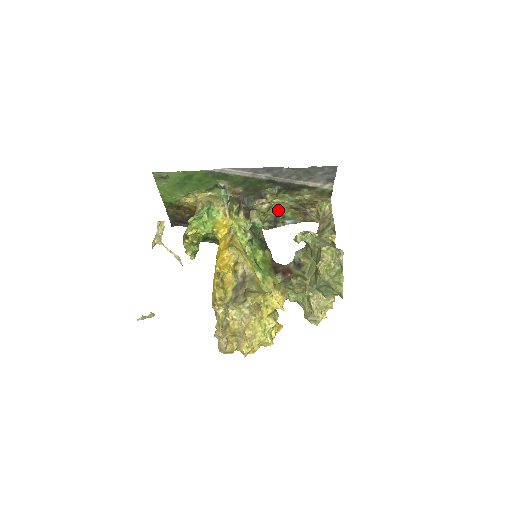
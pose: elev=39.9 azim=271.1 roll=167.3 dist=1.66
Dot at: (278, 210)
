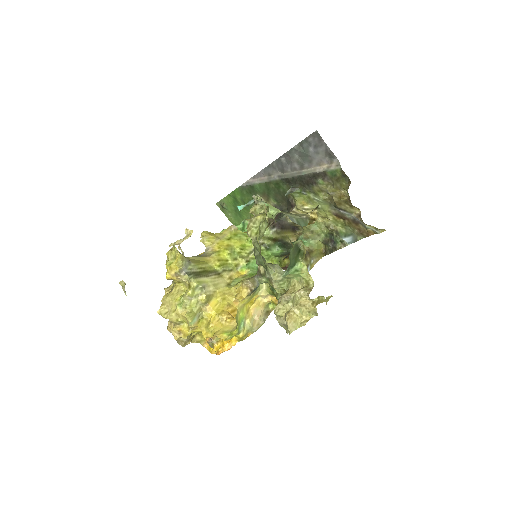
Dot at: (325, 223)
